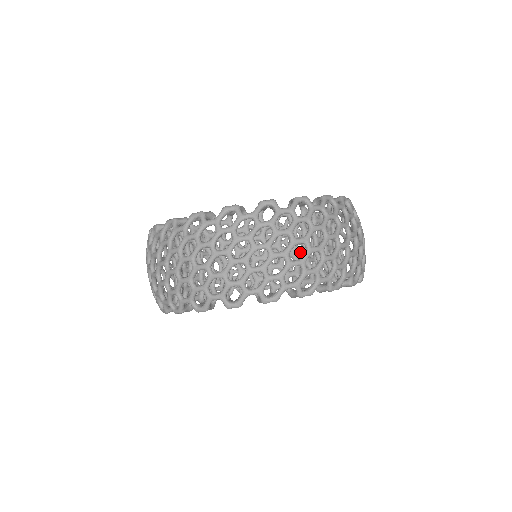
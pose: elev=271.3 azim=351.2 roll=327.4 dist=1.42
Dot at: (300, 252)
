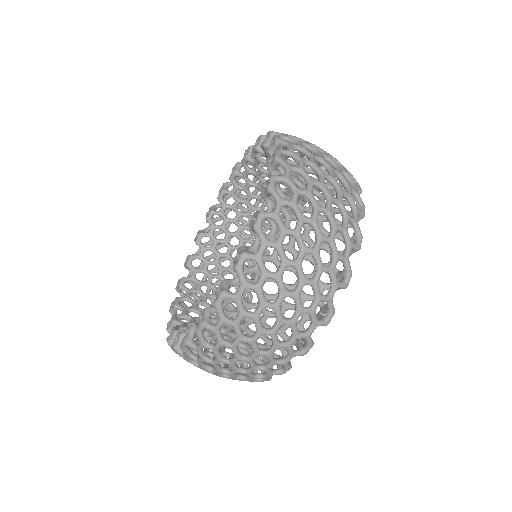
Dot at: (260, 208)
